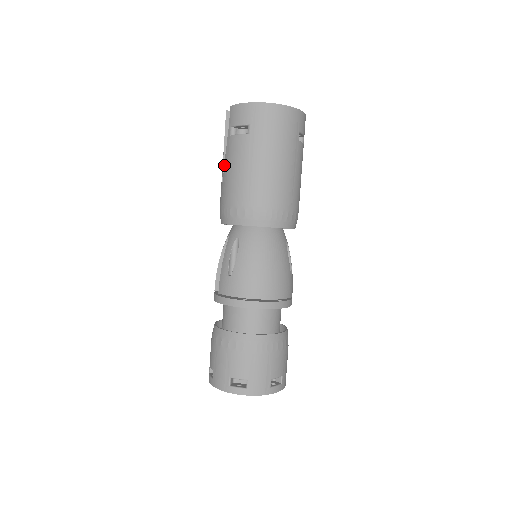
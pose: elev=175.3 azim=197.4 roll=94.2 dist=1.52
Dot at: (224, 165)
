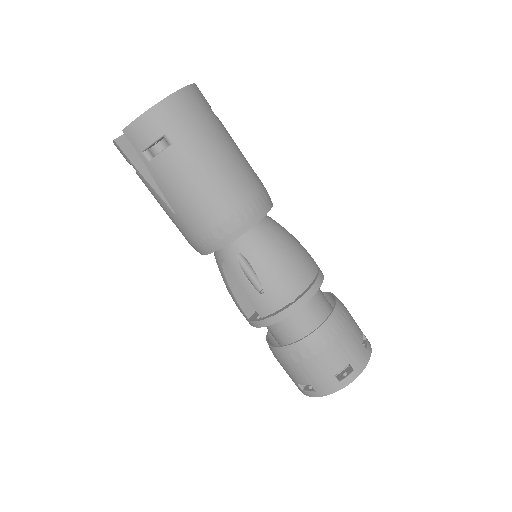
Dot at: (164, 196)
